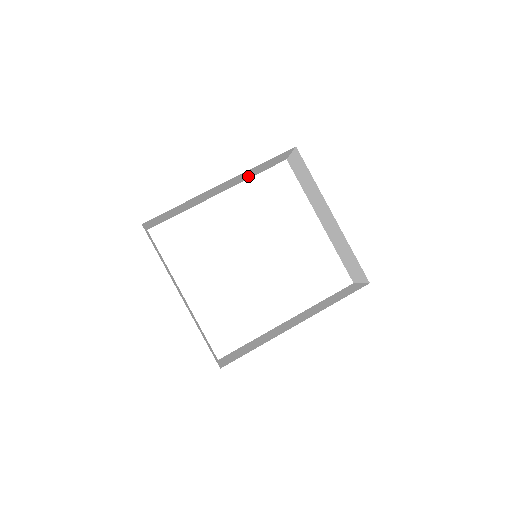
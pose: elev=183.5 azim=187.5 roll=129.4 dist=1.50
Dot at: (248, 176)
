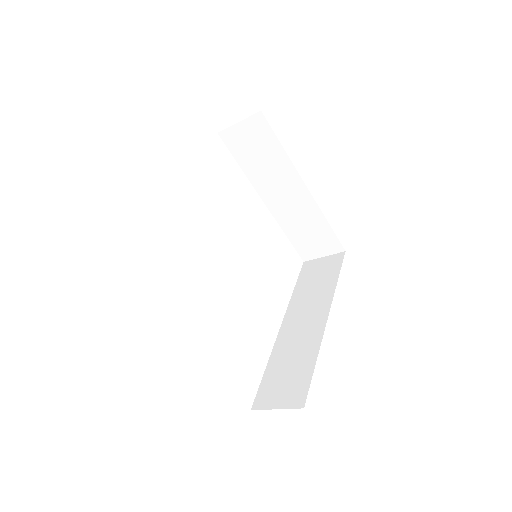
Dot at: occluded
